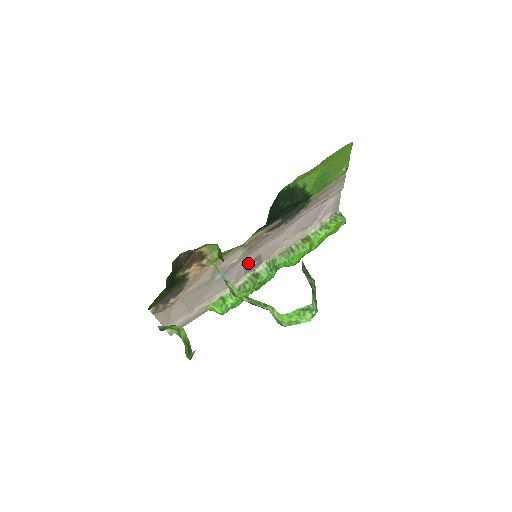
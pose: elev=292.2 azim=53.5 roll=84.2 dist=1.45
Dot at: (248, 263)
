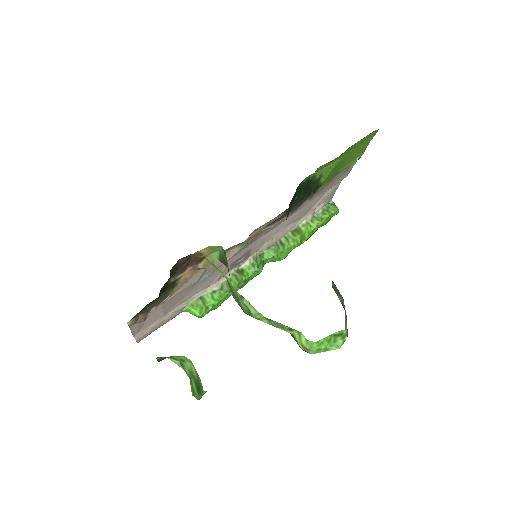
Dot at: (236, 259)
